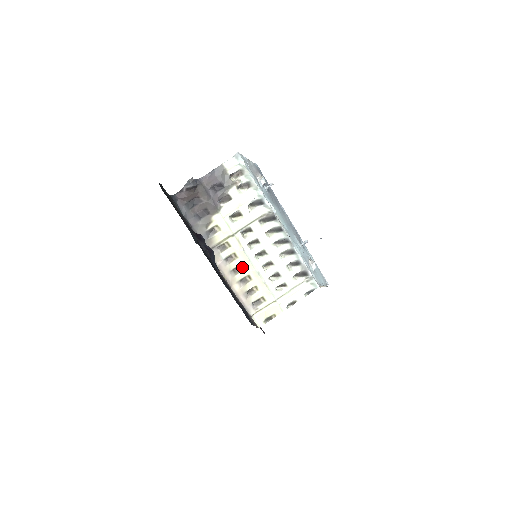
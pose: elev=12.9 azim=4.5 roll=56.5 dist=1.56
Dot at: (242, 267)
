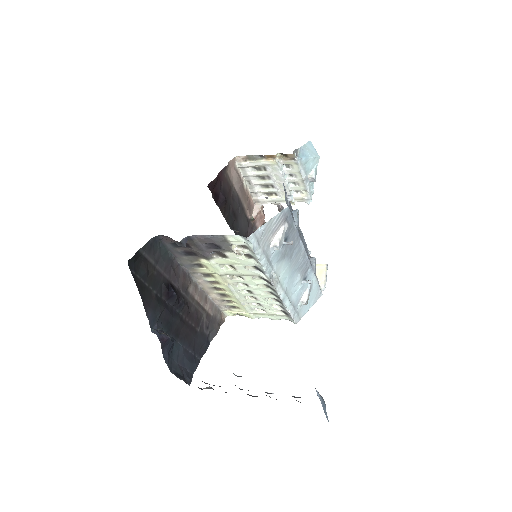
Dot at: (224, 289)
